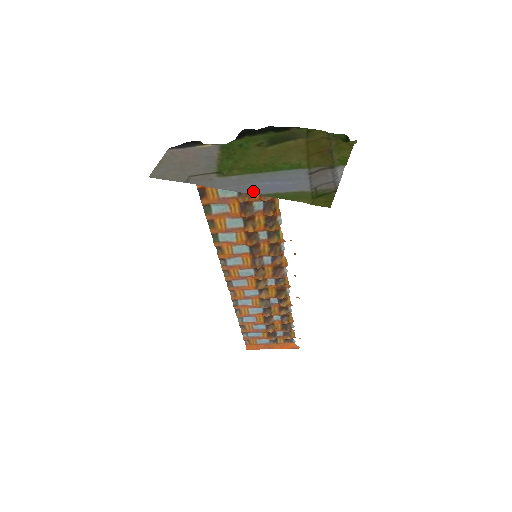
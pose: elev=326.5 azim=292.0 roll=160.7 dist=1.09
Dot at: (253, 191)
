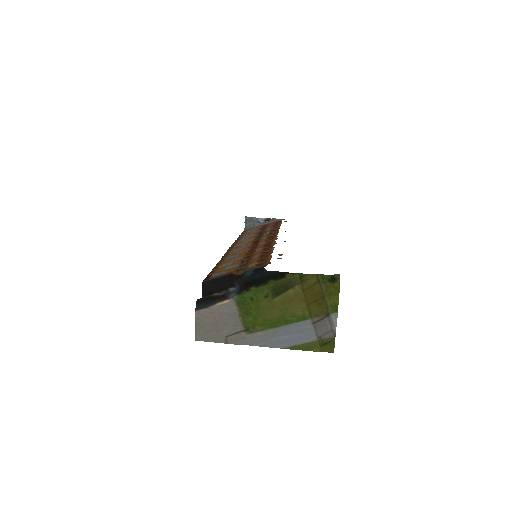
Dot at: (278, 346)
